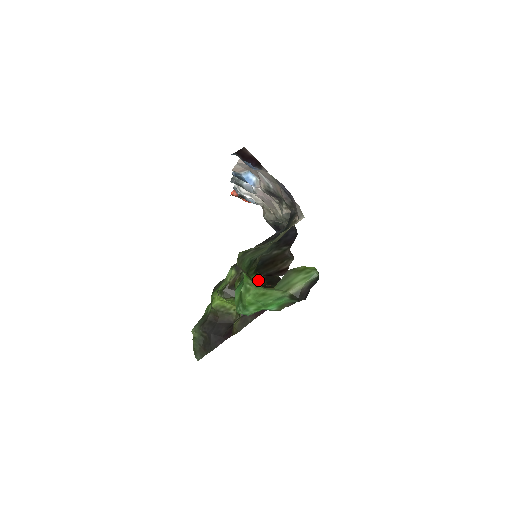
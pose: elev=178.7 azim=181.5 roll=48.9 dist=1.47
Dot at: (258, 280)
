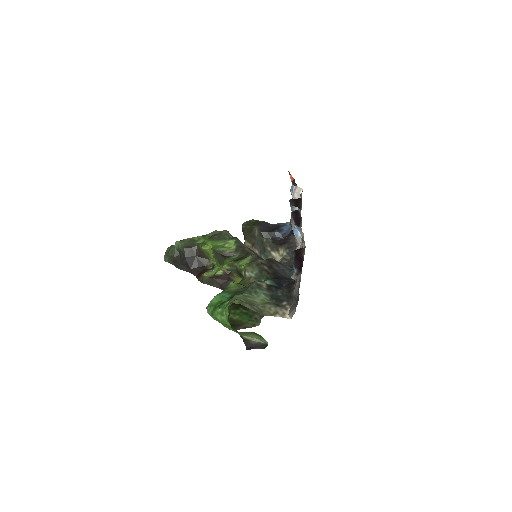
Dot at: occluded
